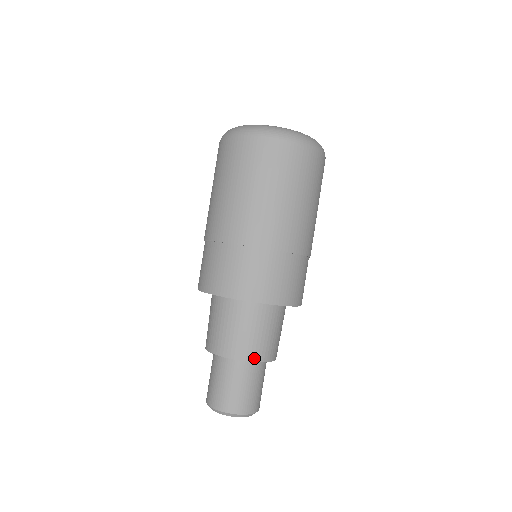
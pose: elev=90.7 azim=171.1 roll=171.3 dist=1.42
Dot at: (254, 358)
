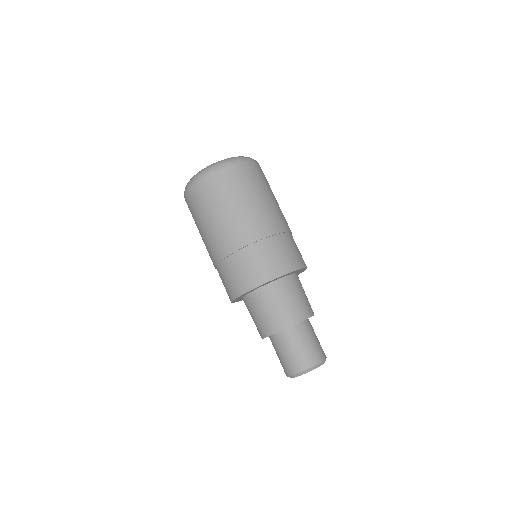
Dot at: (291, 323)
